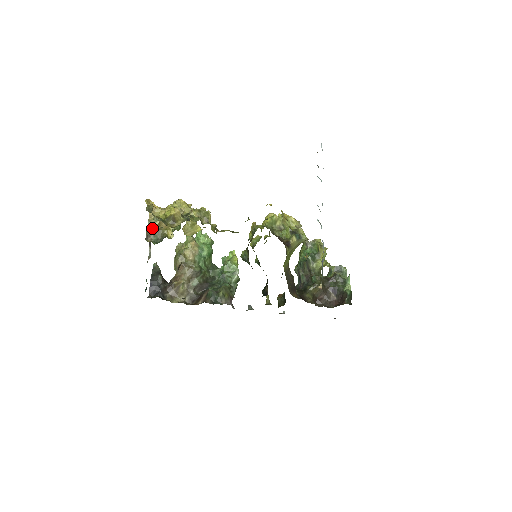
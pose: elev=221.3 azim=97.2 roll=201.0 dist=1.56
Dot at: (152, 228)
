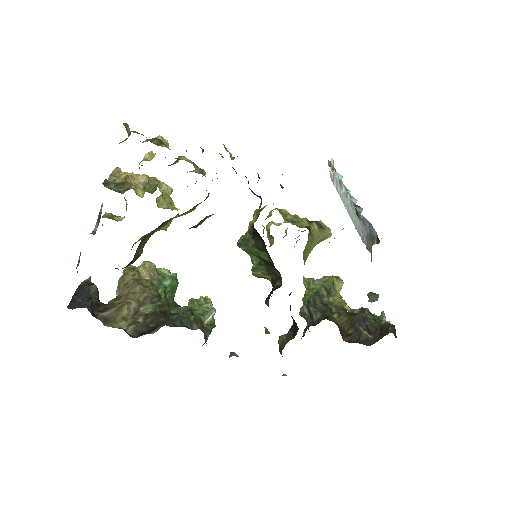
Dot at: occluded
